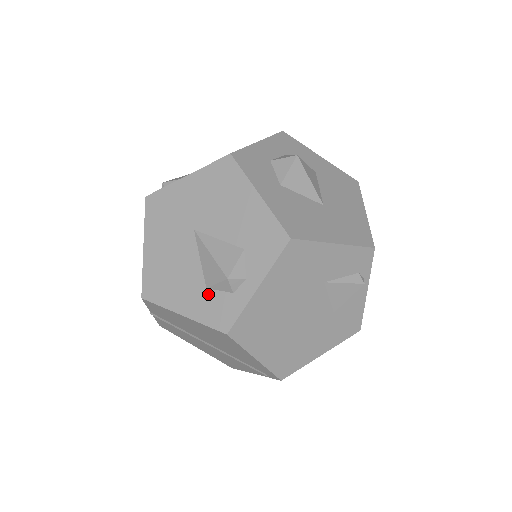
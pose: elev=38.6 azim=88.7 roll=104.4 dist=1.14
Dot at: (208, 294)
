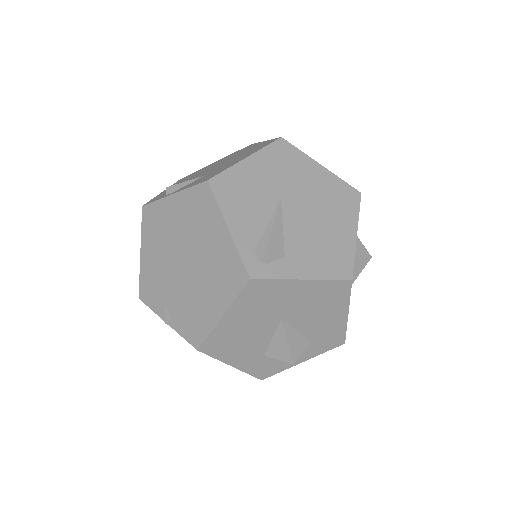
Dot at: (263, 359)
